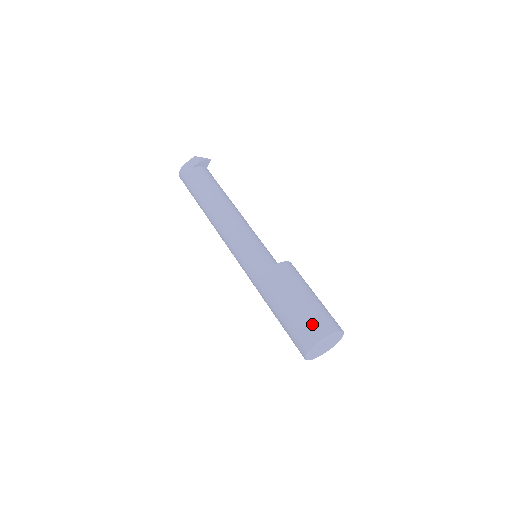
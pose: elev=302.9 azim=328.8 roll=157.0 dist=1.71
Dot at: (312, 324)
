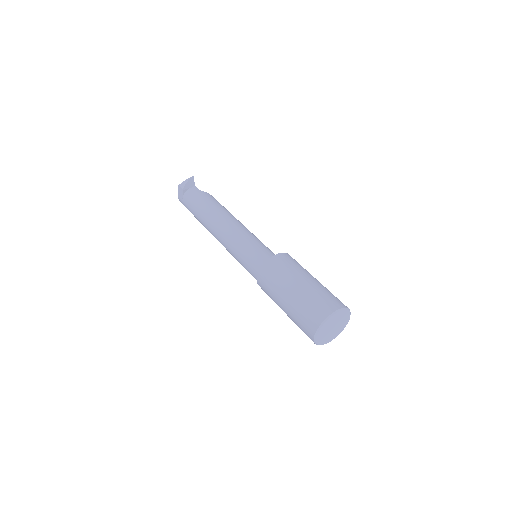
Dot at: (303, 320)
